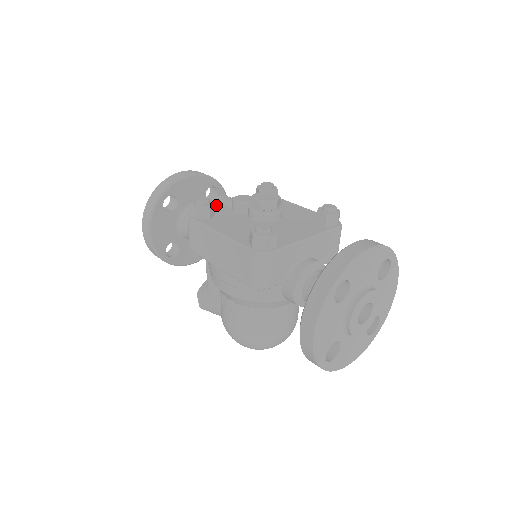
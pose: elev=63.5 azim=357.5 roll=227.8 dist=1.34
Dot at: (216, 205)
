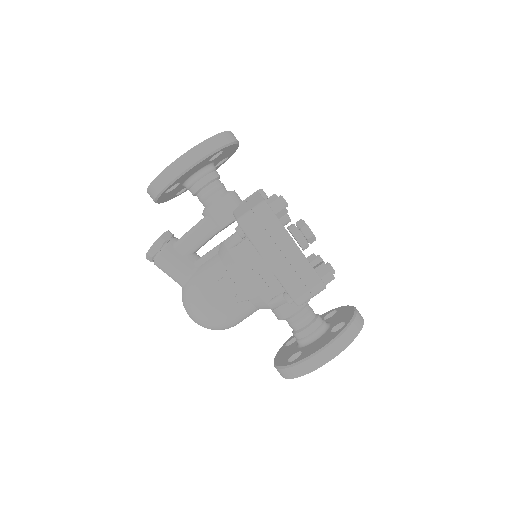
Dot at: occluded
